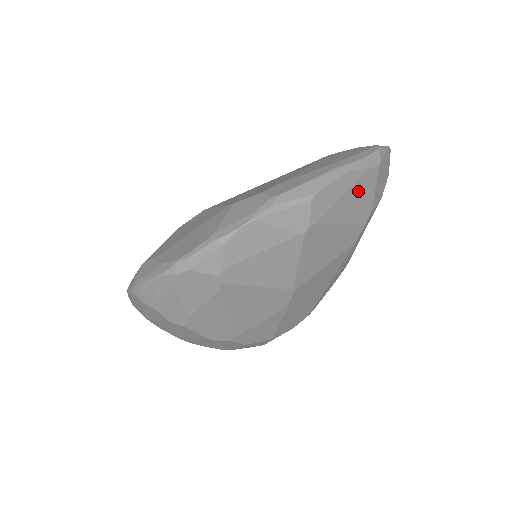
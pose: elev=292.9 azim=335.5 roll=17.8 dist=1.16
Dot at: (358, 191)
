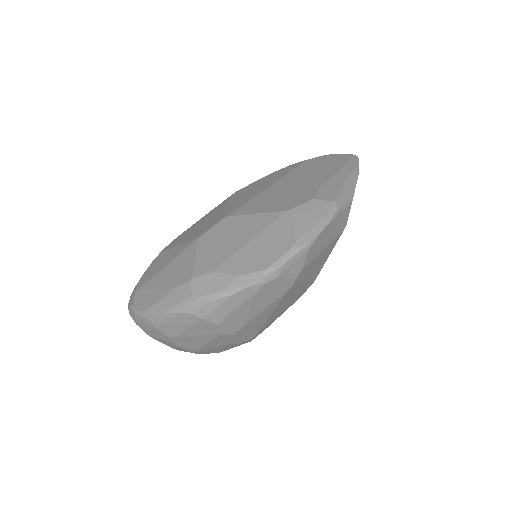
Dot at: occluded
